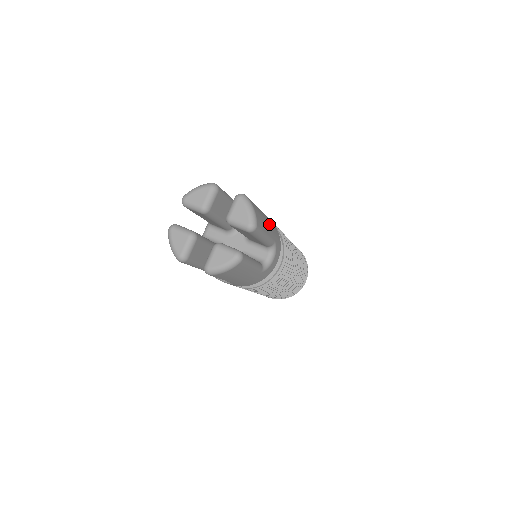
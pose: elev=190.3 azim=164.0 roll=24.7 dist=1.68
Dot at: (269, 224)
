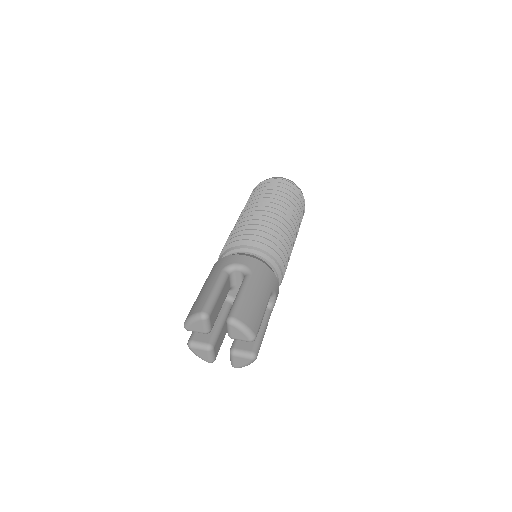
Dot at: (260, 291)
